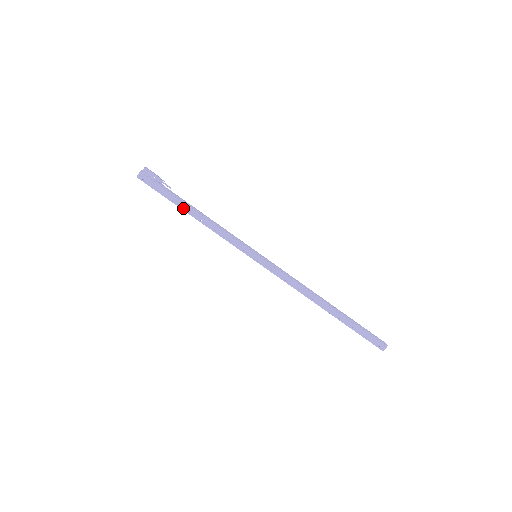
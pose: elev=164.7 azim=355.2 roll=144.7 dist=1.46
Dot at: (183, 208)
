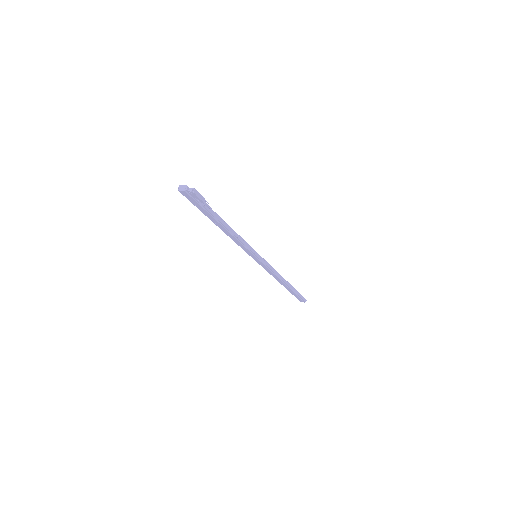
Dot at: (213, 221)
